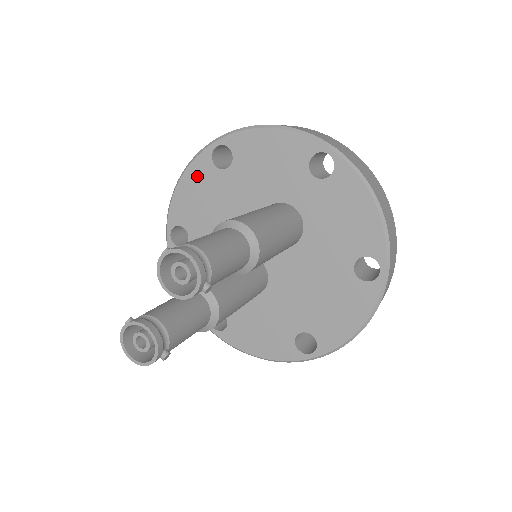
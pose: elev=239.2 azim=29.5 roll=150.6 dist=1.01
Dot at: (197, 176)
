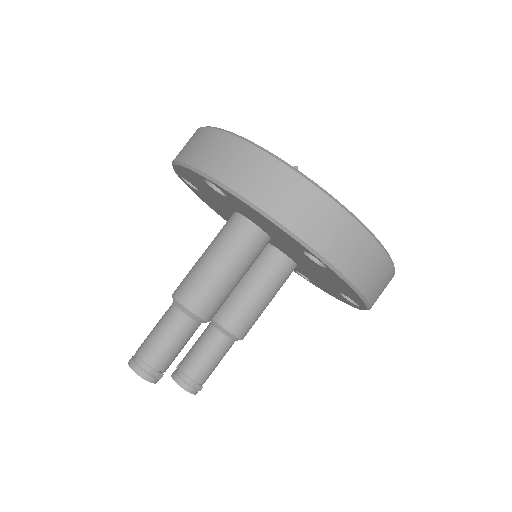
Dot at: (198, 195)
